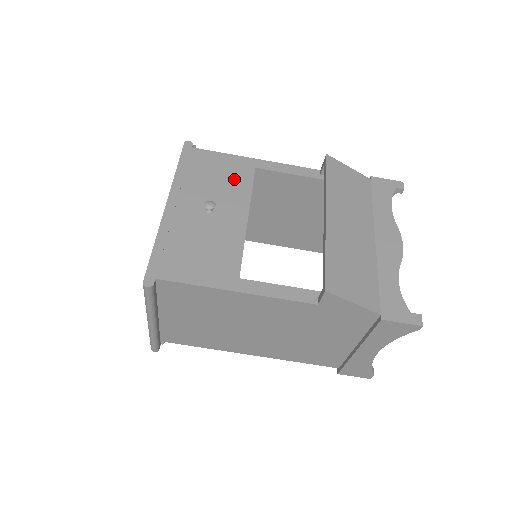
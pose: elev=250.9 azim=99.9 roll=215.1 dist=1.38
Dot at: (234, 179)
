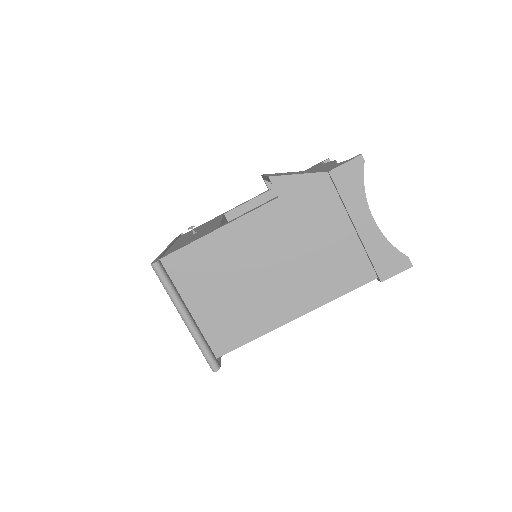
Dot at: (210, 222)
